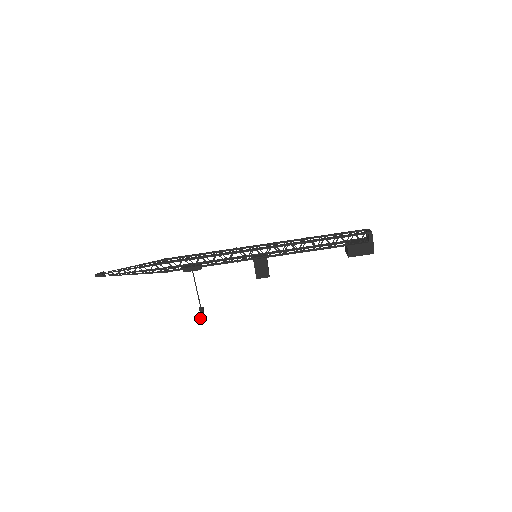
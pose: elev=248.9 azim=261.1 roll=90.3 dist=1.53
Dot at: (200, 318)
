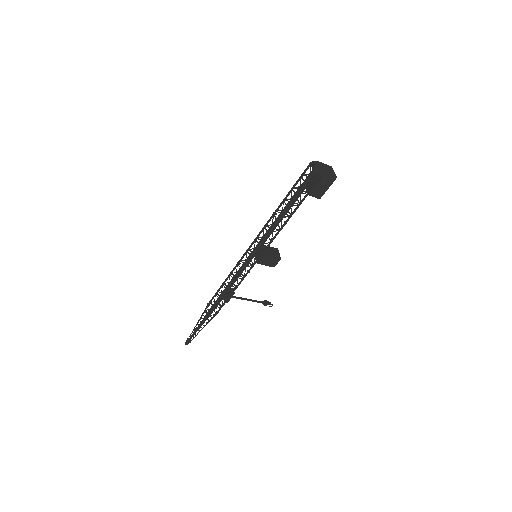
Dot at: (271, 306)
